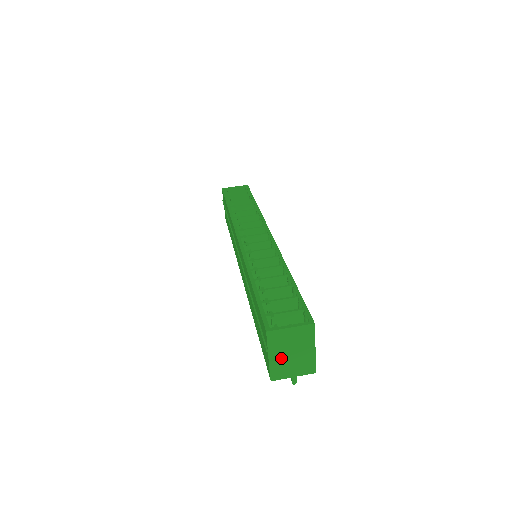
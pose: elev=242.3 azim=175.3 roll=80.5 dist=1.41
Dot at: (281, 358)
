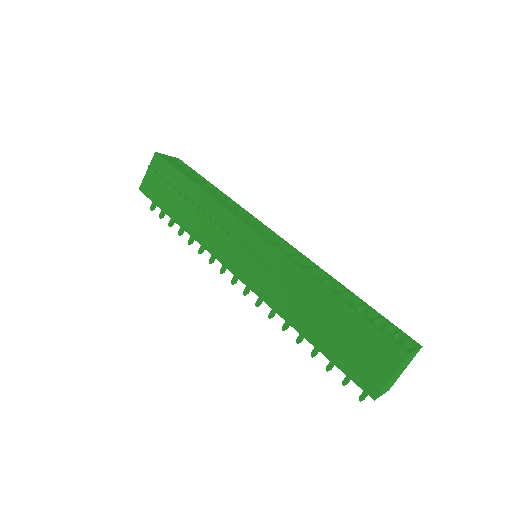
Dot at: (393, 378)
